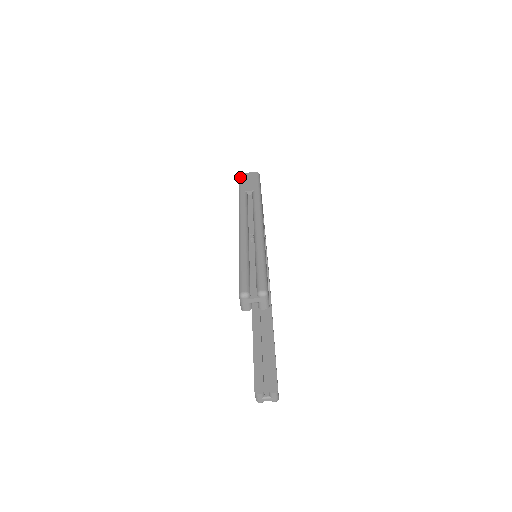
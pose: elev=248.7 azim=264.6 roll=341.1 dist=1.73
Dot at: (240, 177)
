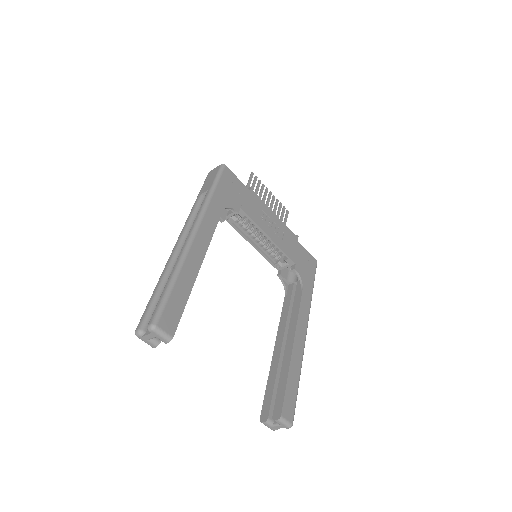
Dot at: occluded
